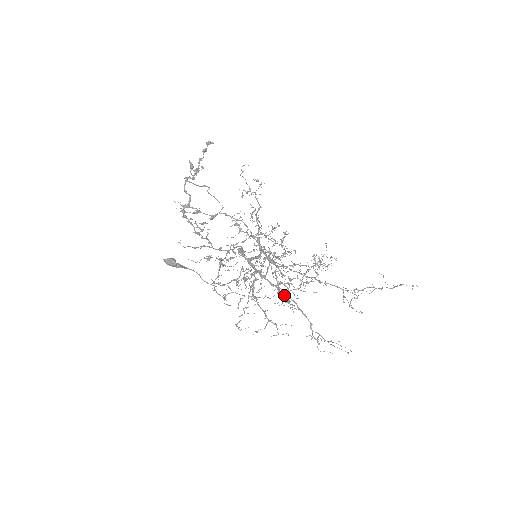
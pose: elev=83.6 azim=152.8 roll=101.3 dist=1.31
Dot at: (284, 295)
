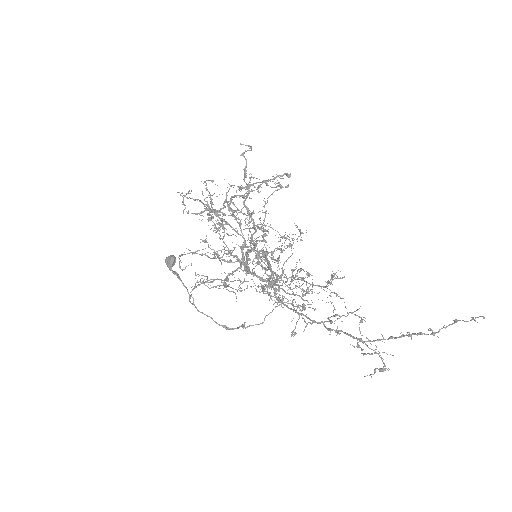
Dot at: (247, 195)
